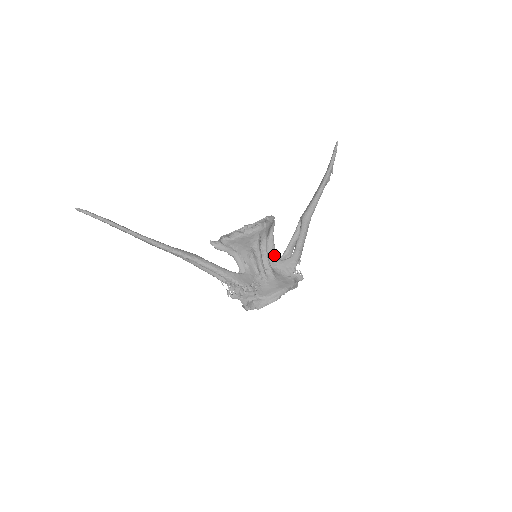
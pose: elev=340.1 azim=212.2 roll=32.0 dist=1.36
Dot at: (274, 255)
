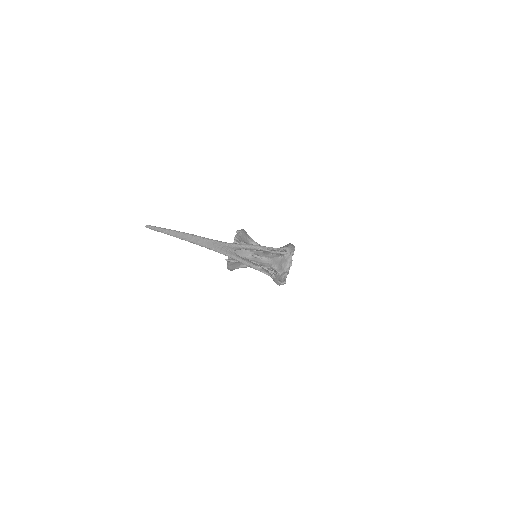
Dot at: occluded
